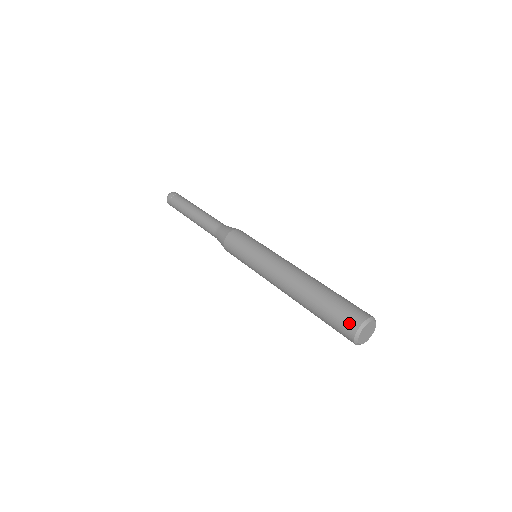
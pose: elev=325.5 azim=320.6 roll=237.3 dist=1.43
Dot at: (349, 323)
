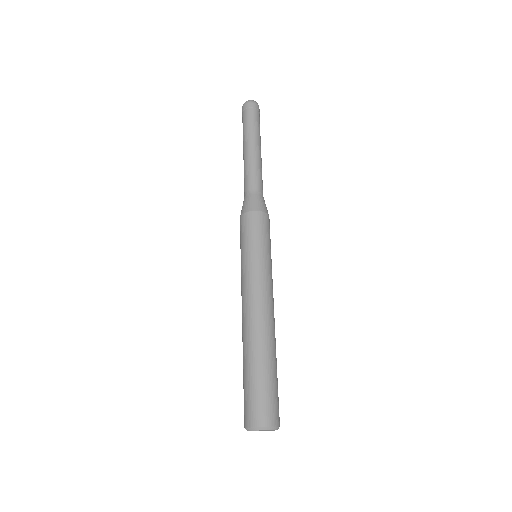
Dot at: (247, 415)
